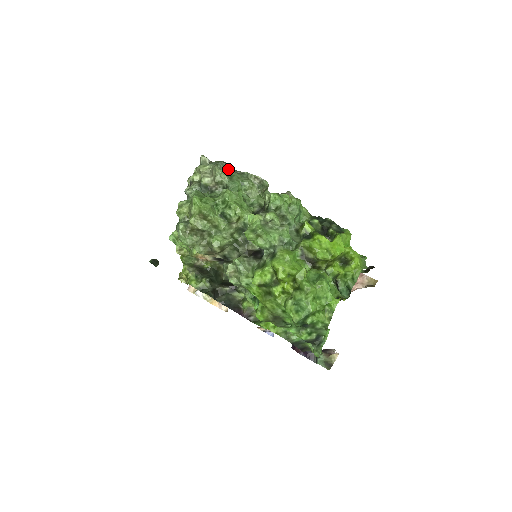
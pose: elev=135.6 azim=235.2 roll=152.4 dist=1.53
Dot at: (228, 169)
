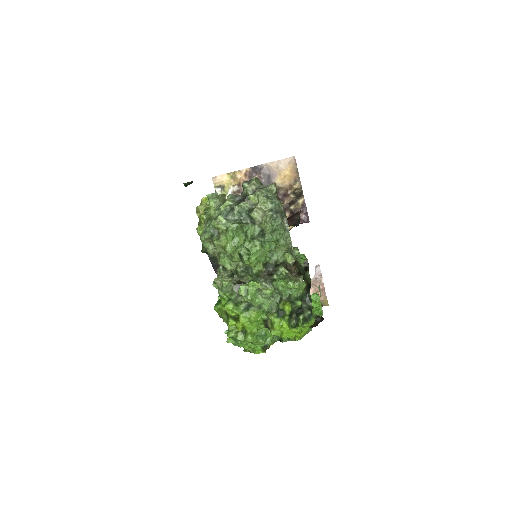
Dot at: (278, 223)
